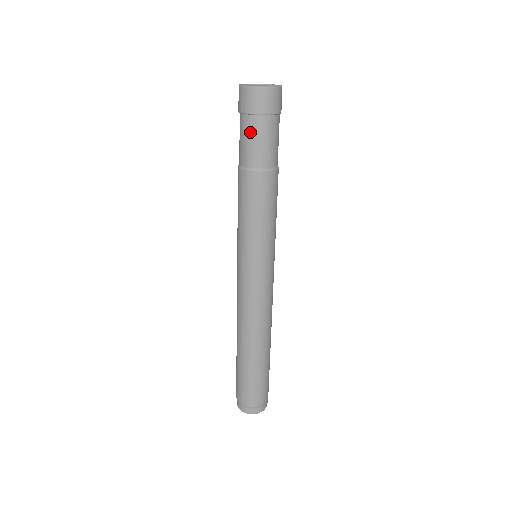
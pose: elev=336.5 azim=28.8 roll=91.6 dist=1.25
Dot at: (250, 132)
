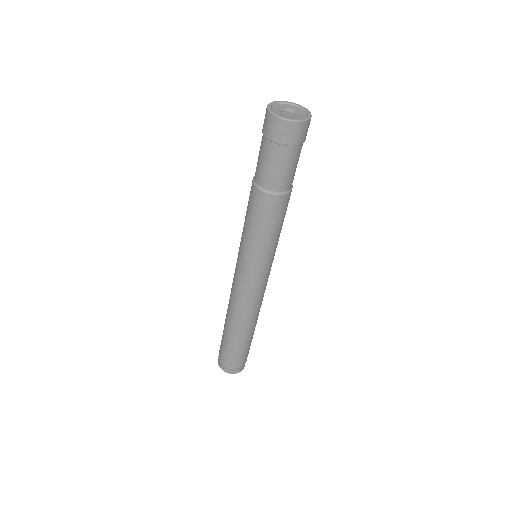
Dot at: (286, 161)
